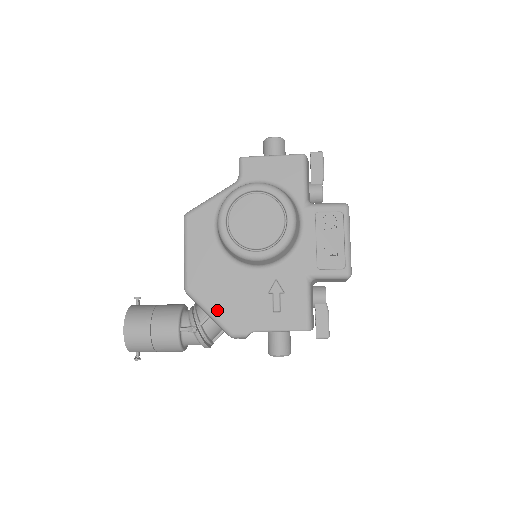
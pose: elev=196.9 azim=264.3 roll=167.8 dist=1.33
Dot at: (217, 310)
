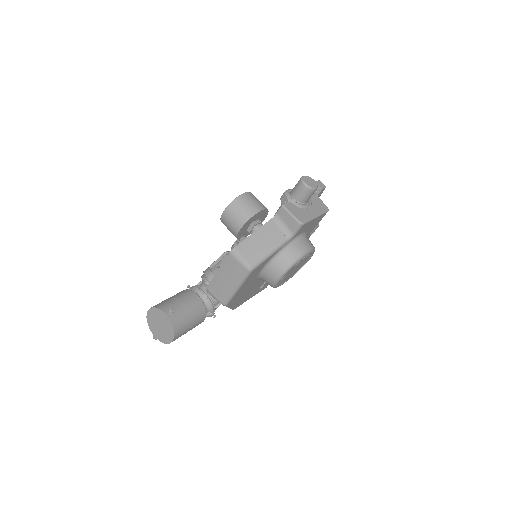
Dot at: (235, 305)
